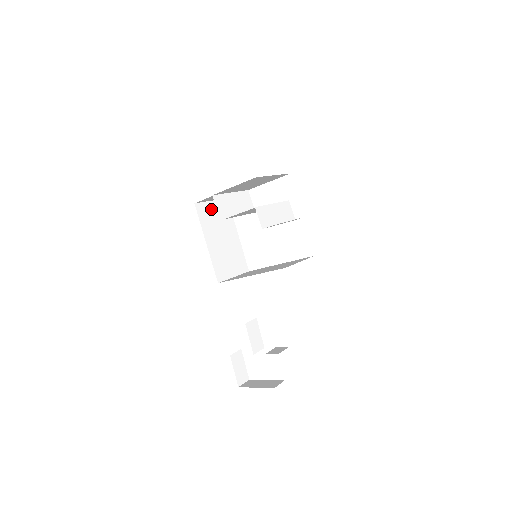
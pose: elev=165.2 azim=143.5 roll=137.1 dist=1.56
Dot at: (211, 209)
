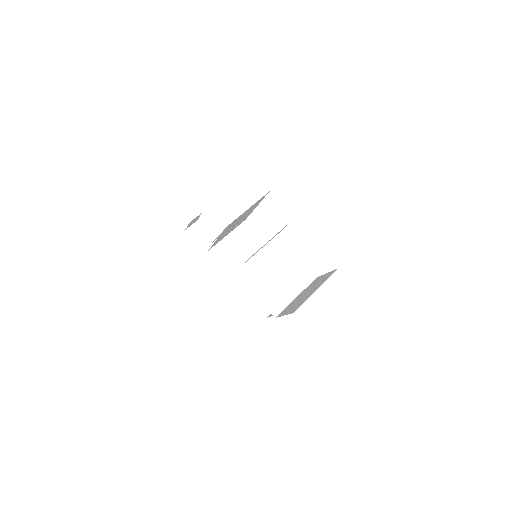
Dot at: occluded
